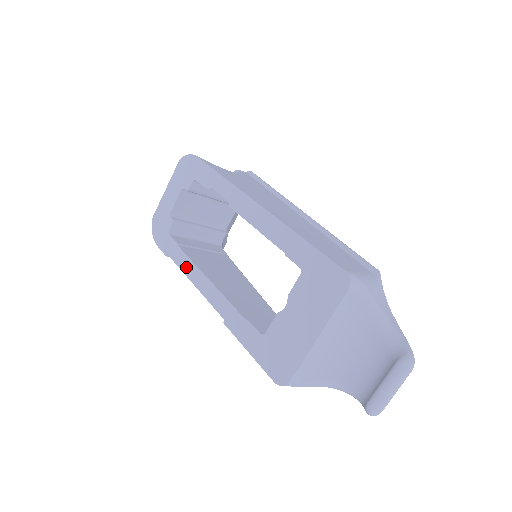
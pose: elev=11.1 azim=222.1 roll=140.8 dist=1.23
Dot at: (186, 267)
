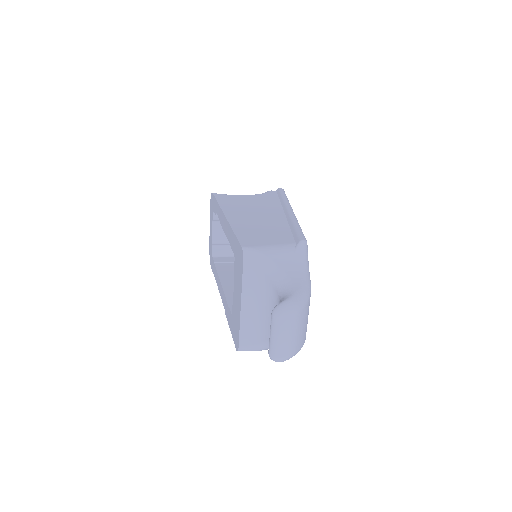
Dot at: (216, 278)
